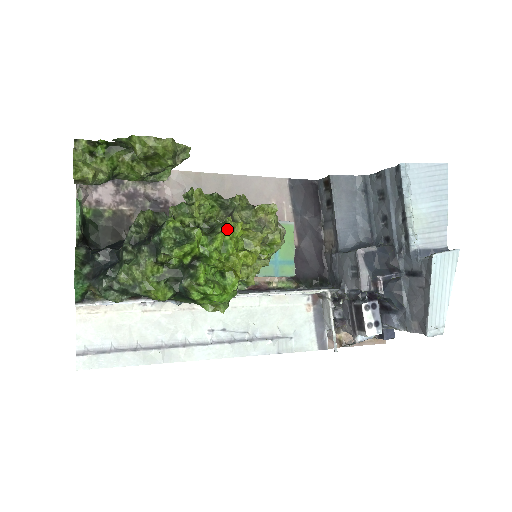
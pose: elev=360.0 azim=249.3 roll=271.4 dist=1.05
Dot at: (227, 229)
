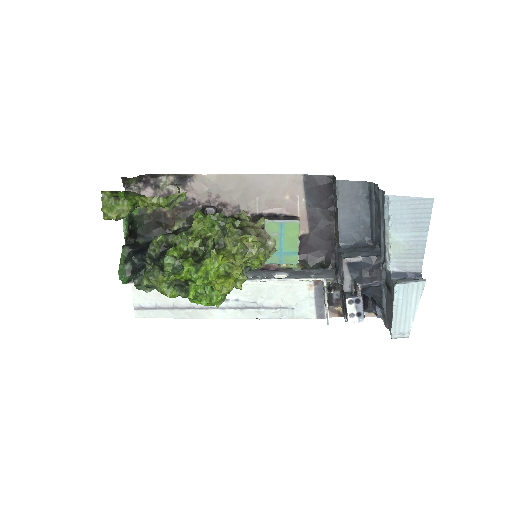
Dot at: (209, 262)
